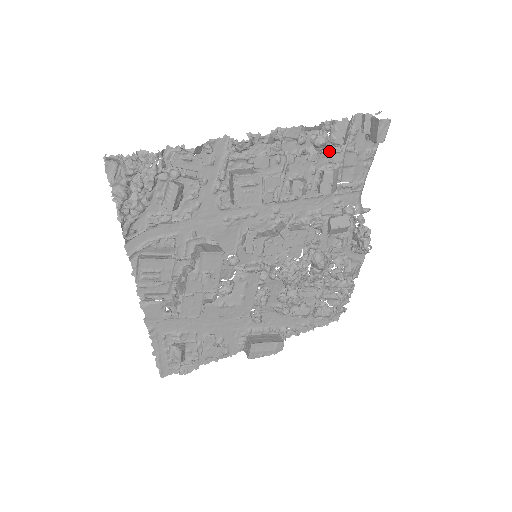
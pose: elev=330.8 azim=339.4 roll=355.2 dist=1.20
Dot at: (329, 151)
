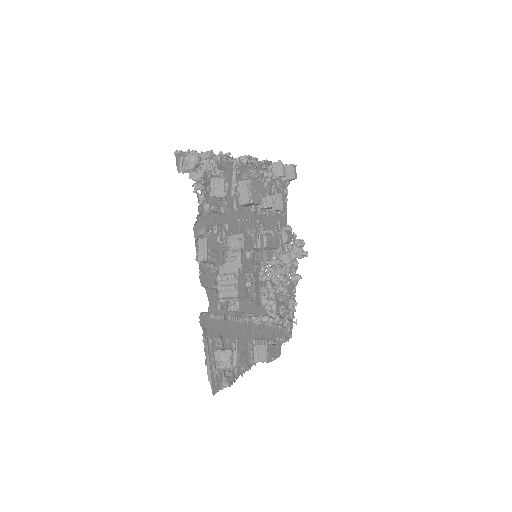
Dot at: (272, 184)
